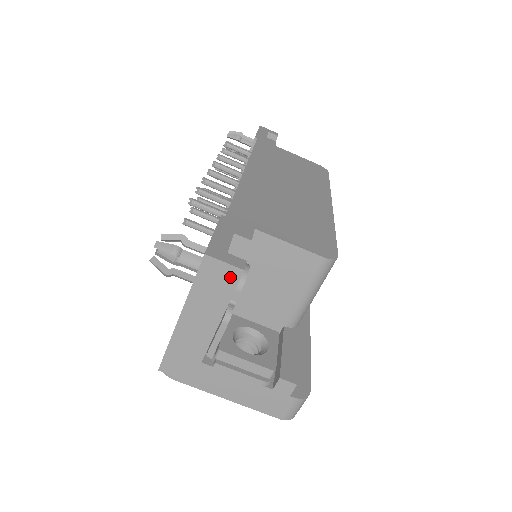
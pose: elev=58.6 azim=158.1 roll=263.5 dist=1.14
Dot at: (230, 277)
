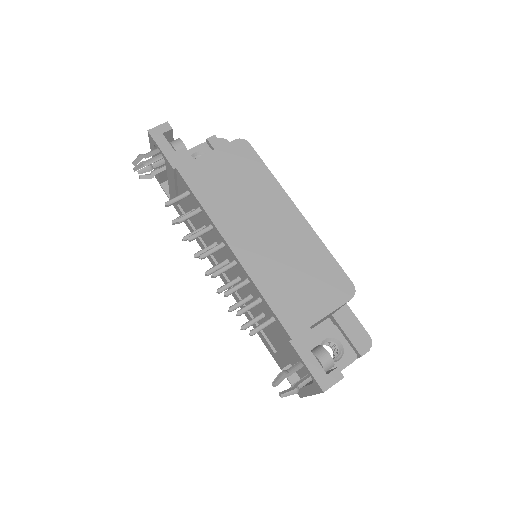
Dot at: occluded
